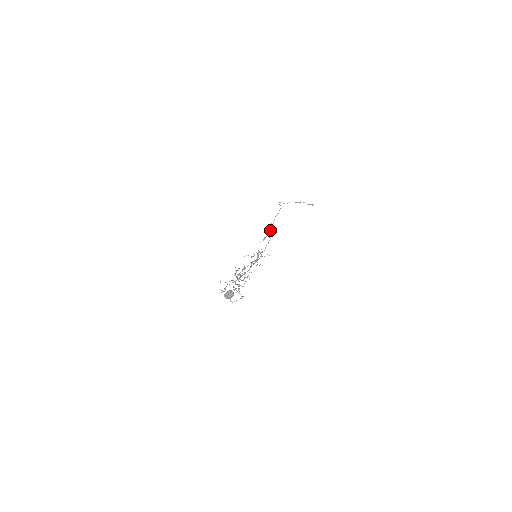
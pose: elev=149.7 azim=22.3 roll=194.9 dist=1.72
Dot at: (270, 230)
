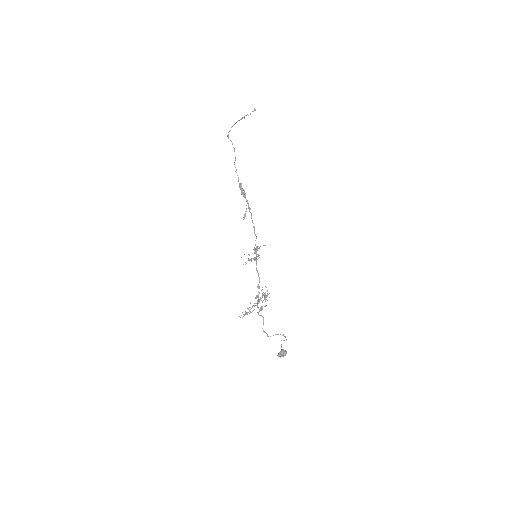
Dot at: (243, 196)
